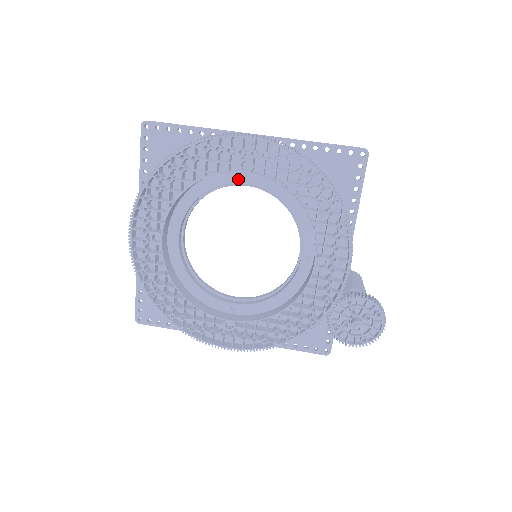
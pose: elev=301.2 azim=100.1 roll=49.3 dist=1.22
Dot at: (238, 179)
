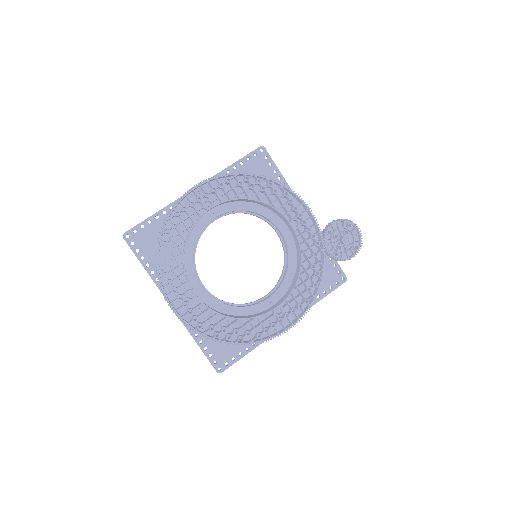
Dot at: (208, 219)
